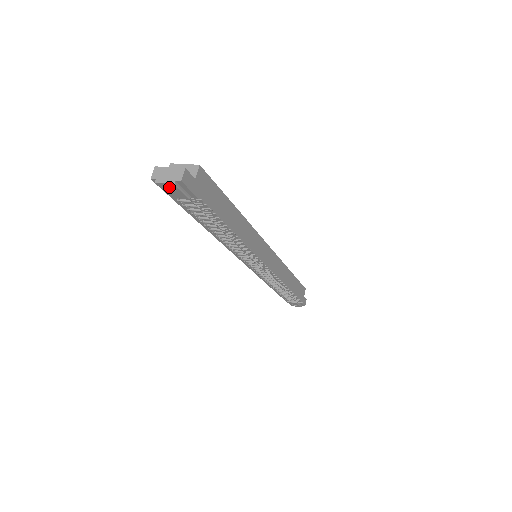
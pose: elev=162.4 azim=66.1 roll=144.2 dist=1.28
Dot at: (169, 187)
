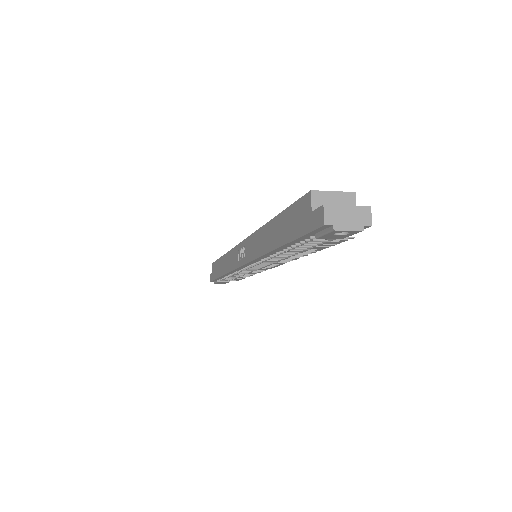
Dot at: occluded
